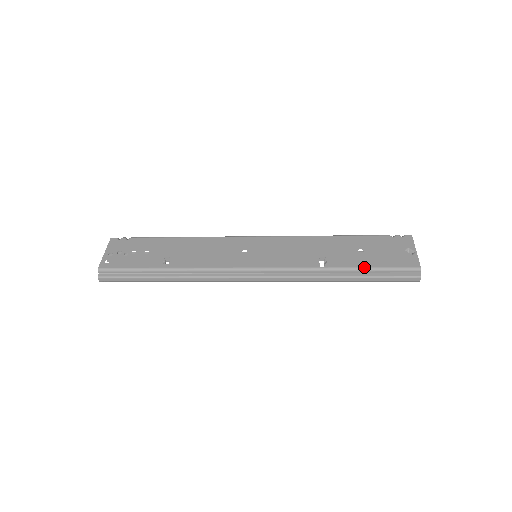
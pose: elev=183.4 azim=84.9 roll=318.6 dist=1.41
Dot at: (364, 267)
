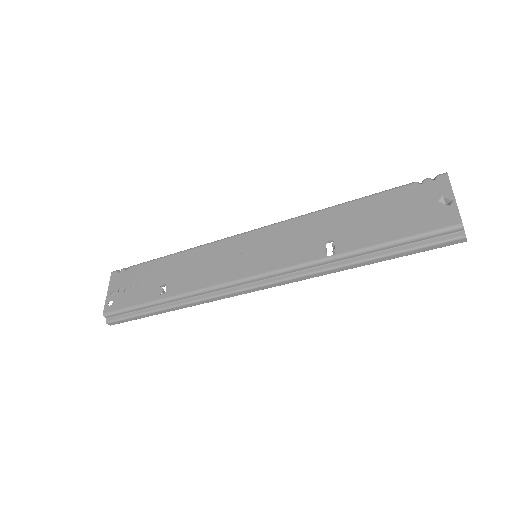
Dot at: (383, 243)
